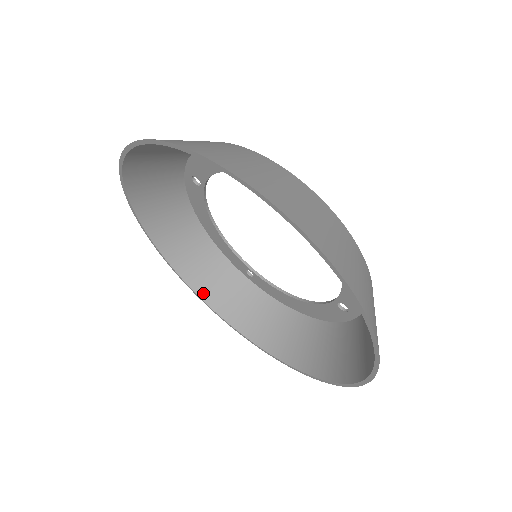
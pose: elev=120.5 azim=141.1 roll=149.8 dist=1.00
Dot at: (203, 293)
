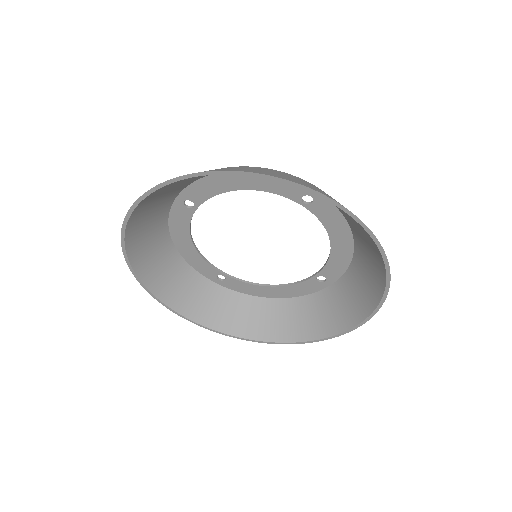
Dot at: (179, 308)
